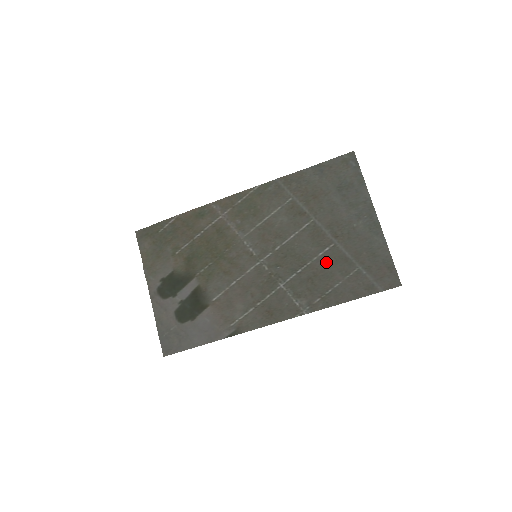
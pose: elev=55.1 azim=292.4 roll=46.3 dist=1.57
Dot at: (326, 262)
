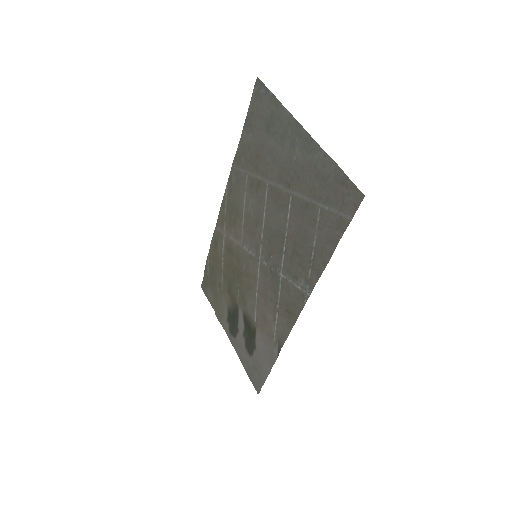
Dot at: (296, 222)
